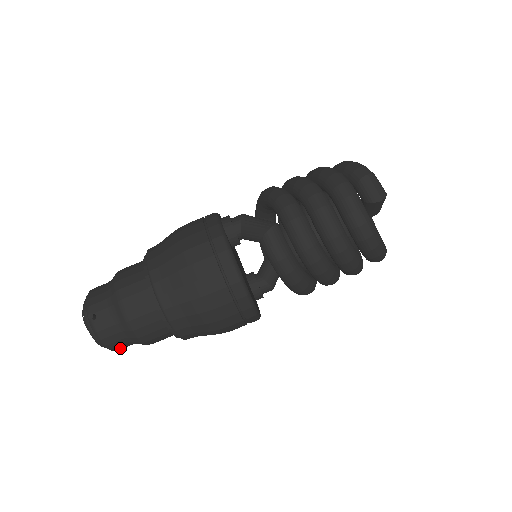
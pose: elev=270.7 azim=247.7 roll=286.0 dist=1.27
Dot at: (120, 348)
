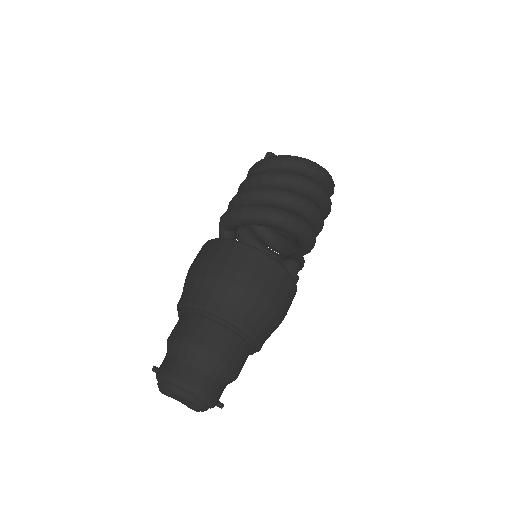
Dot at: (194, 381)
